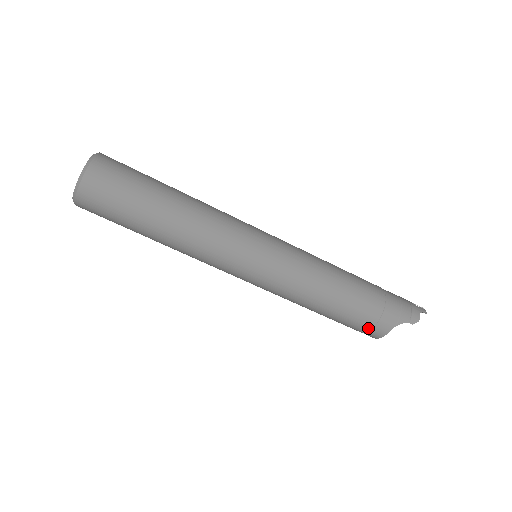
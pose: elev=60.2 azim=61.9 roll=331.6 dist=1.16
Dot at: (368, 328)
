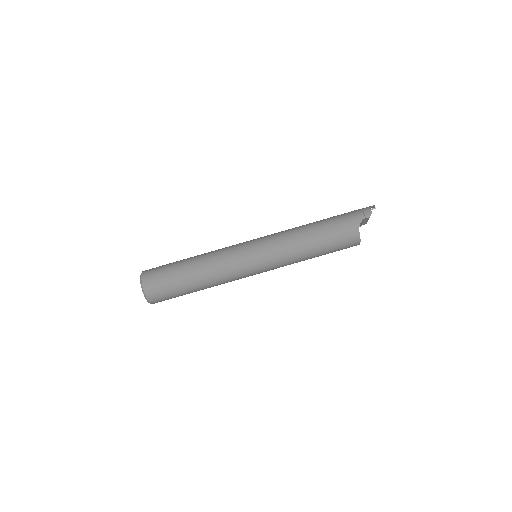
Dot at: (346, 240)
